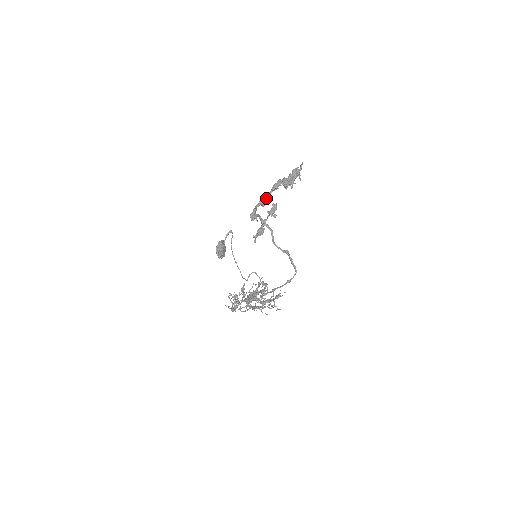
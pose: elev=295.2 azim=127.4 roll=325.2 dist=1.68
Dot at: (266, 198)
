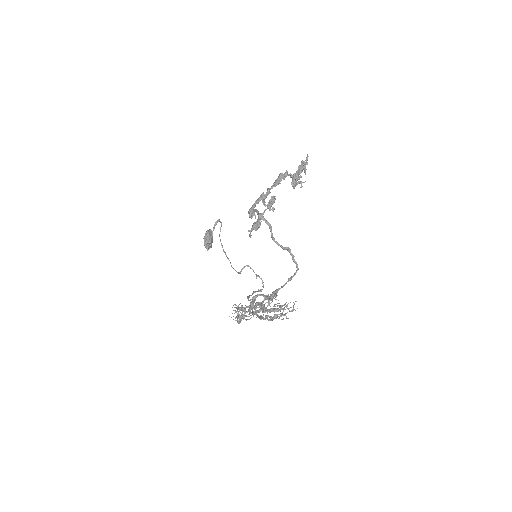
Dot at: (267, 194)
